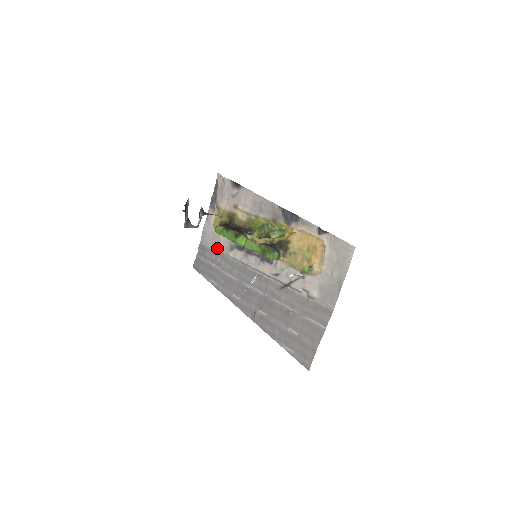
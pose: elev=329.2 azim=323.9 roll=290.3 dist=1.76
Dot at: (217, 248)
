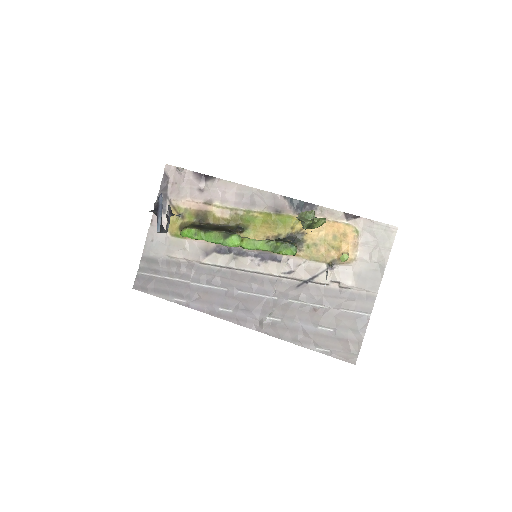
Dot at: (179, 257)
